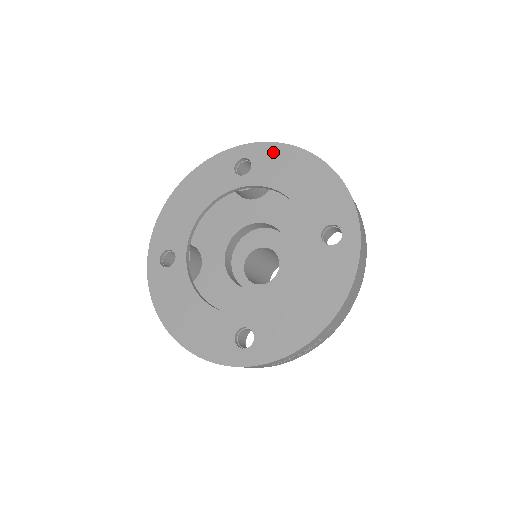
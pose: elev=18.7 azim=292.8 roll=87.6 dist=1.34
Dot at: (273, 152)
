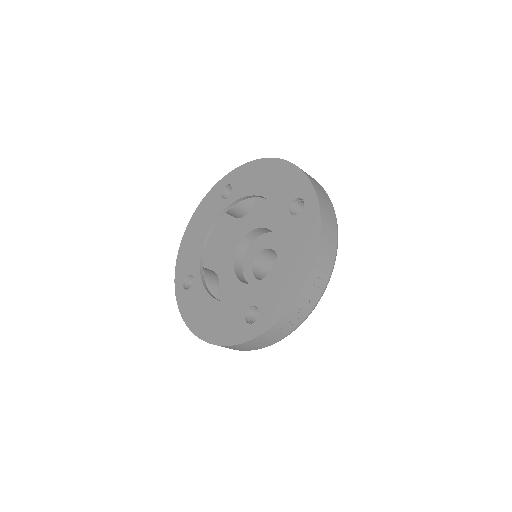
Dot at: (245, 171)
